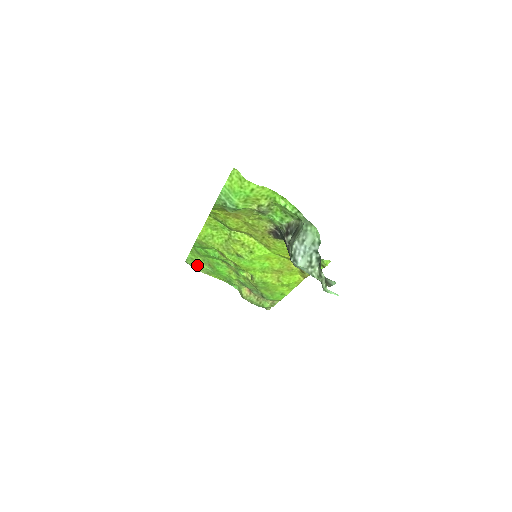
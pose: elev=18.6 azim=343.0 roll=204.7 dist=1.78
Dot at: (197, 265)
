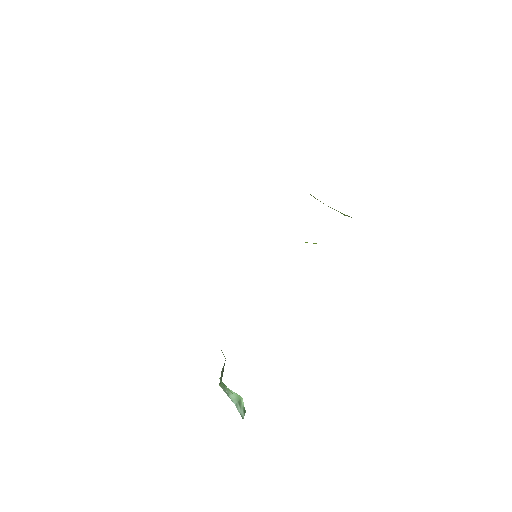
Dot at: occluded
